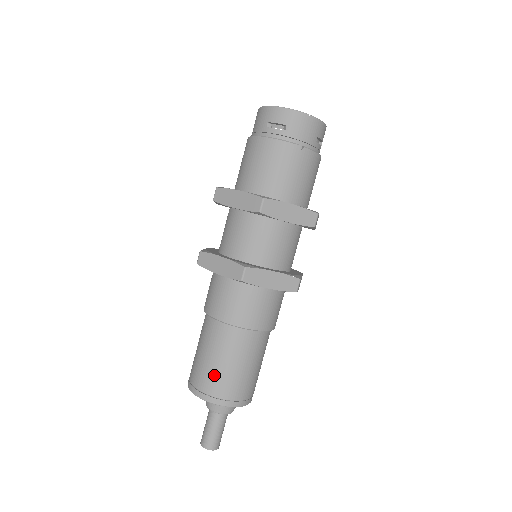
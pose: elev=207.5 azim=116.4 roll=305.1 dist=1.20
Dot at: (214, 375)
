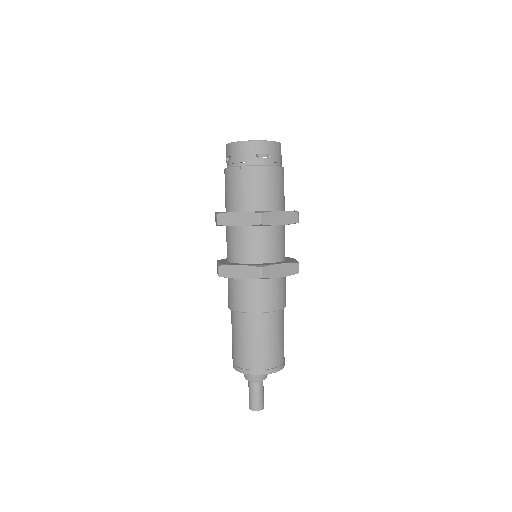
Dot at: (234, 350)
